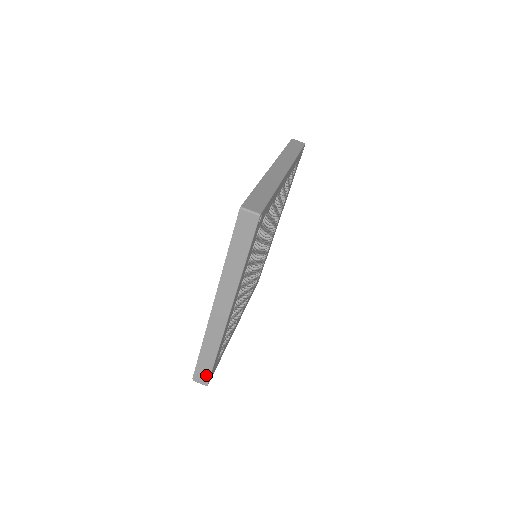
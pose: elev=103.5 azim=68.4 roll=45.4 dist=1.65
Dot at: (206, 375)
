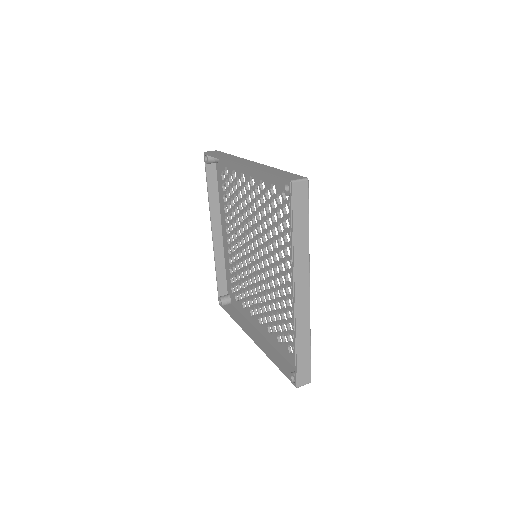
Dot at: (307, 371)
